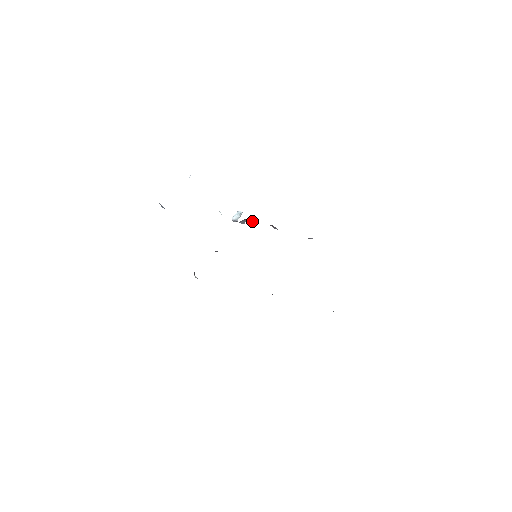
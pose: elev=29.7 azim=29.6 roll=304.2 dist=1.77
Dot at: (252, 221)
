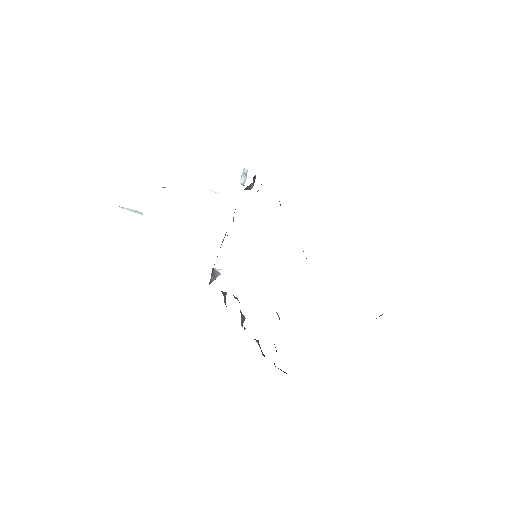
Dot at: occluded
